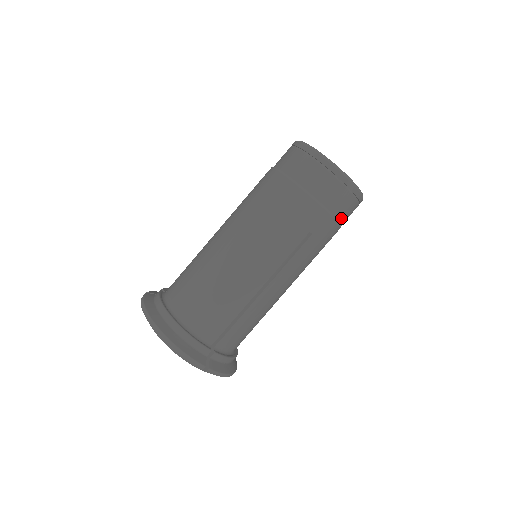
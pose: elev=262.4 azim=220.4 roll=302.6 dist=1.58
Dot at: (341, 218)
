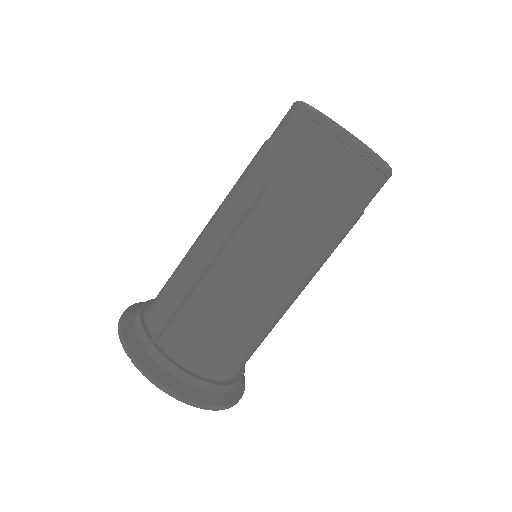
Dot at: occluded
